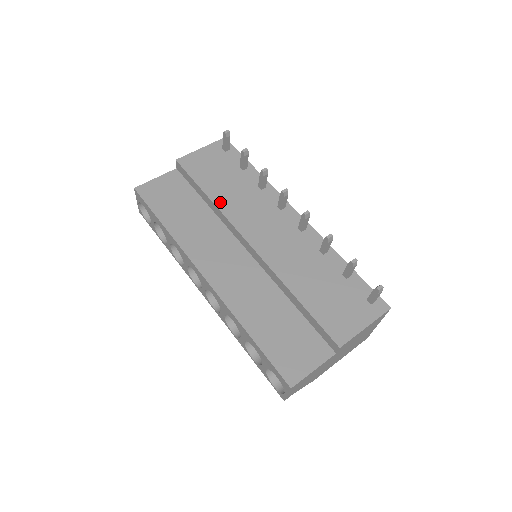
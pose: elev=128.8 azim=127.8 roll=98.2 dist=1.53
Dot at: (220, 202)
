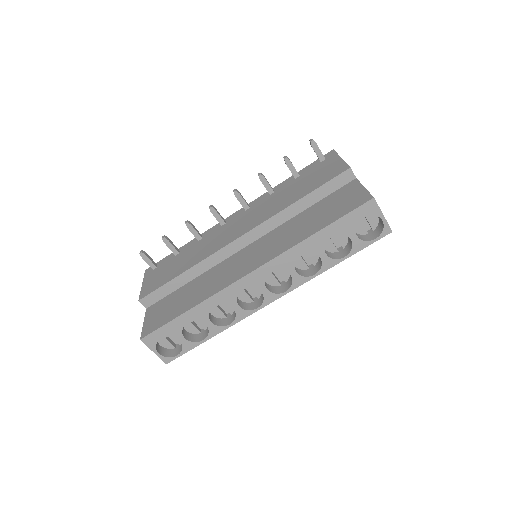
Dot at: (194, 263)
